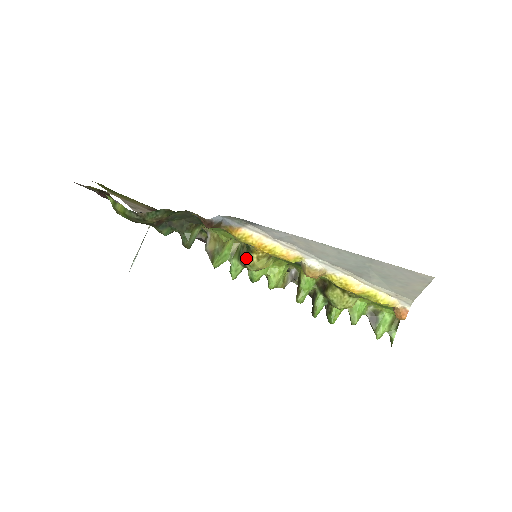
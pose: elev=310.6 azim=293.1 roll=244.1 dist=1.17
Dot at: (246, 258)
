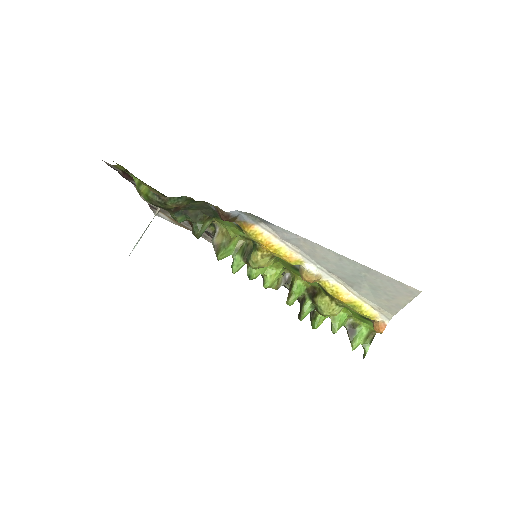
Dot at: (249, 255)
